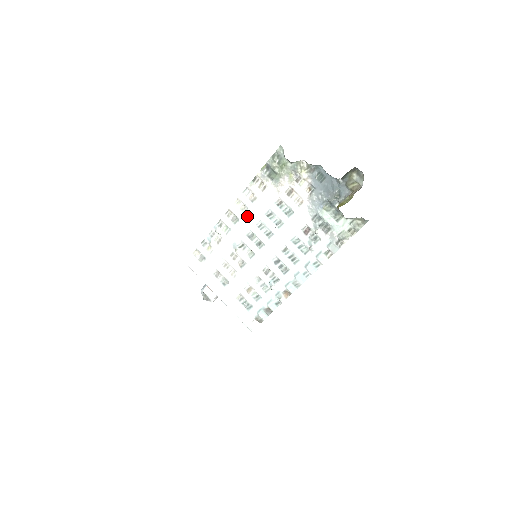
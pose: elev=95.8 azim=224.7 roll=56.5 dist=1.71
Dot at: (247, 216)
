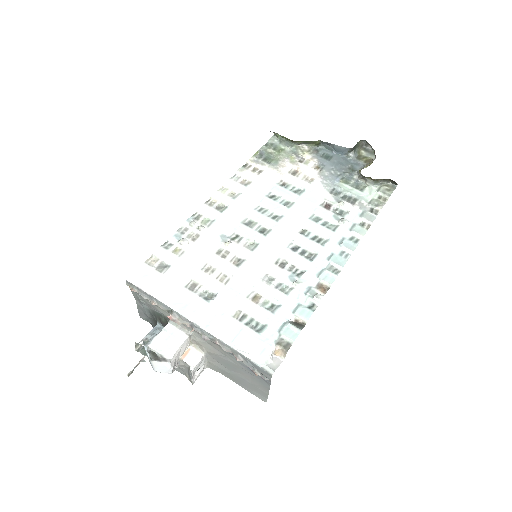
Dot at: (240, 201)
